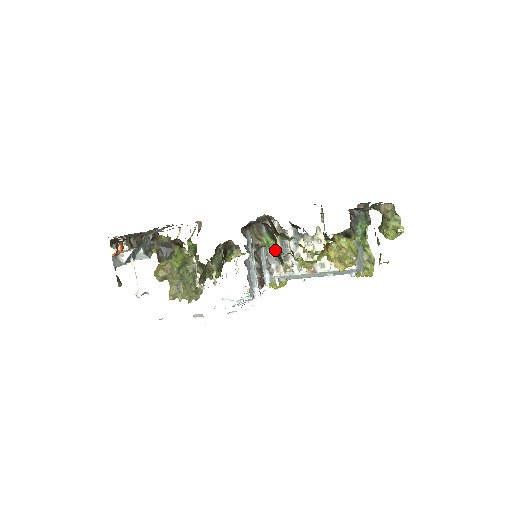
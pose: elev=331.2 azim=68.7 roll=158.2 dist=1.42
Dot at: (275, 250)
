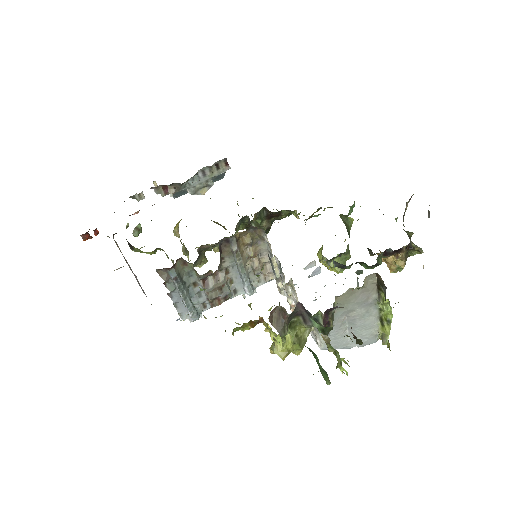
Dot at: occluded
